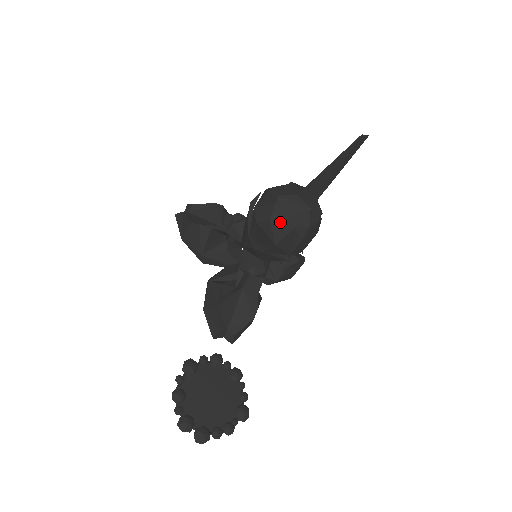
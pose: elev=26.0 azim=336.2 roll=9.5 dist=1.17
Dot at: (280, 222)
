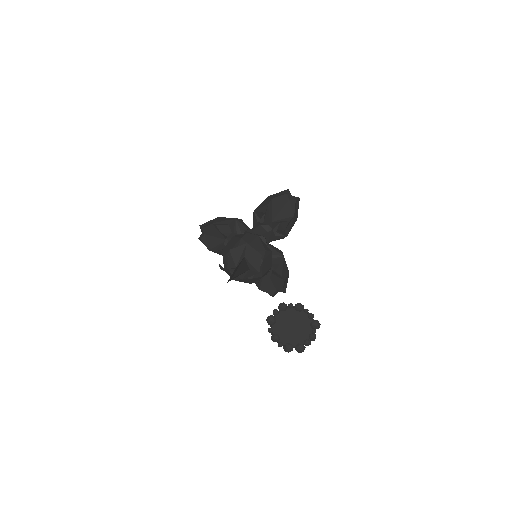
Dot at: (241, 280)
